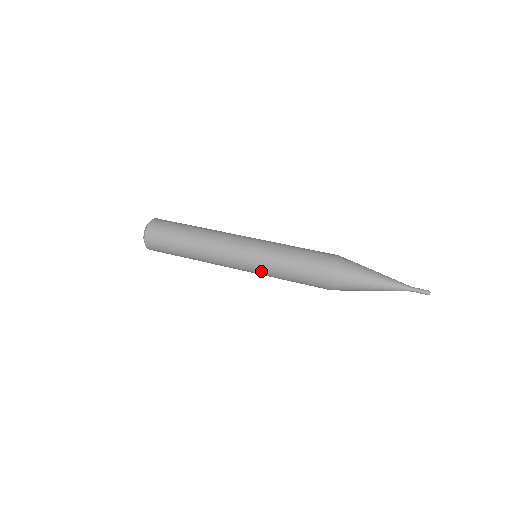
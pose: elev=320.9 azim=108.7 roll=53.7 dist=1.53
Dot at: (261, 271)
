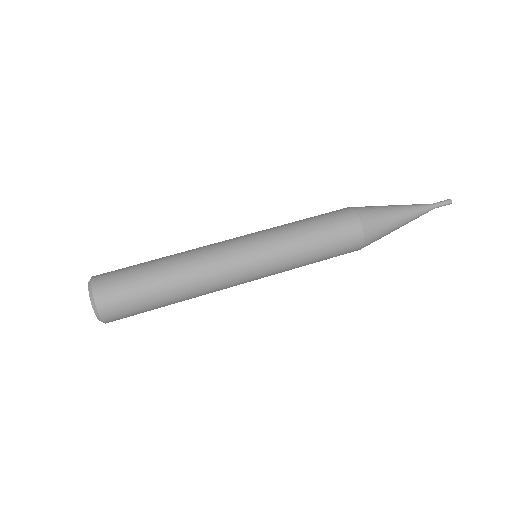
Dot at: (277, 271)
